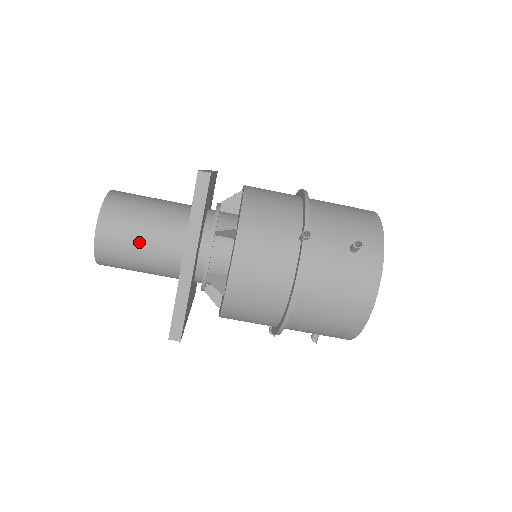
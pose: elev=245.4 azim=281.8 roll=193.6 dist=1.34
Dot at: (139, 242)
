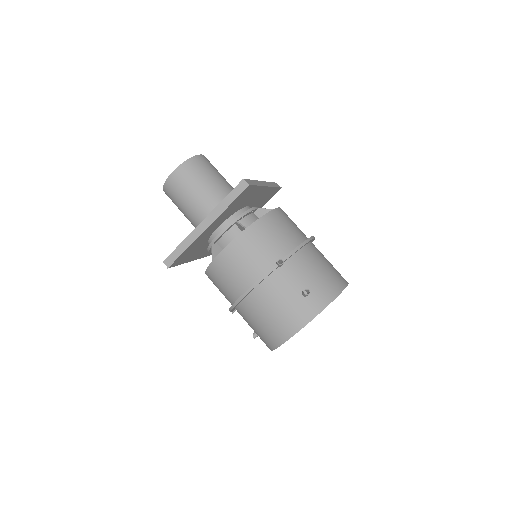
Dot at: (191, 196)
